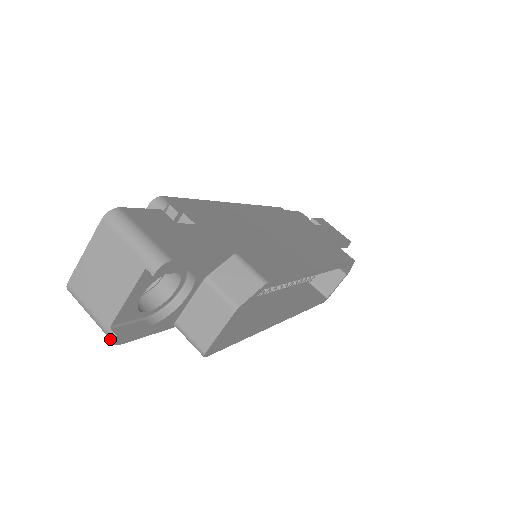
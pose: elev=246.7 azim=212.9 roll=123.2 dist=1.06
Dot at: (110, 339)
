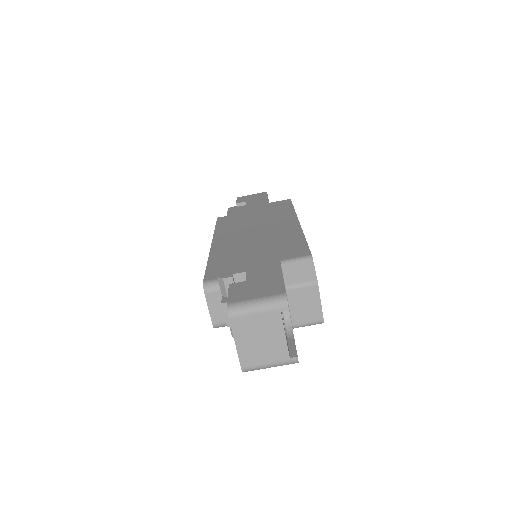
Dot at: (294, 363)
